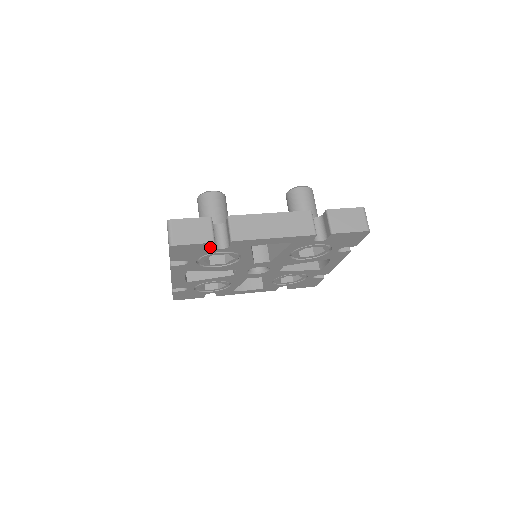
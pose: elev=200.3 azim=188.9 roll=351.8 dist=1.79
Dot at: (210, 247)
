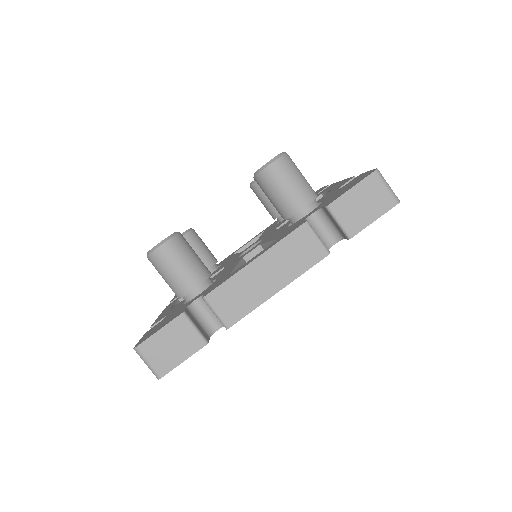
Dot at: occluded
